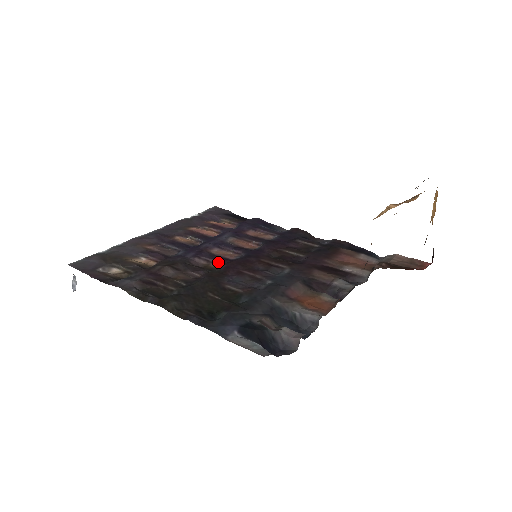
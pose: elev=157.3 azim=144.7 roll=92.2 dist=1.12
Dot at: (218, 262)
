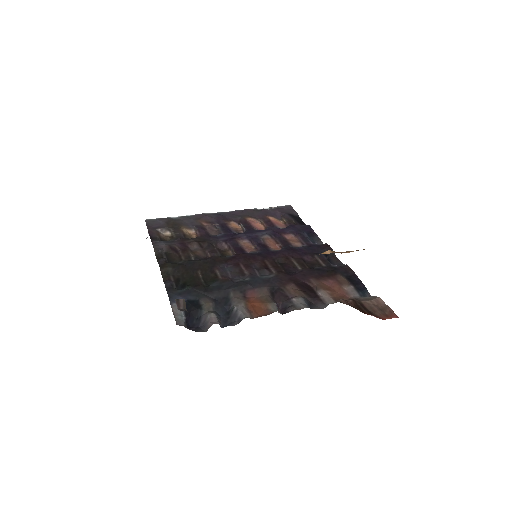
Dot at: (234, 251)
